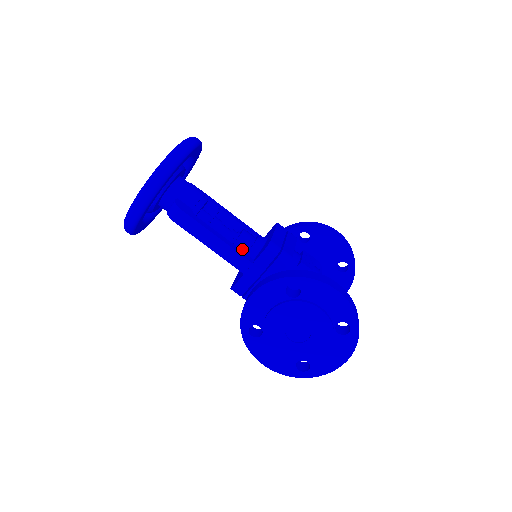
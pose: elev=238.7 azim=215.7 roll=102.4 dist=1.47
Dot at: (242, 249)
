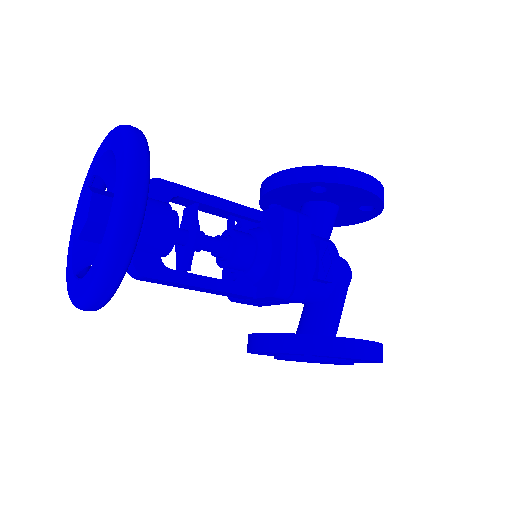
Dot at: (238, 269)
